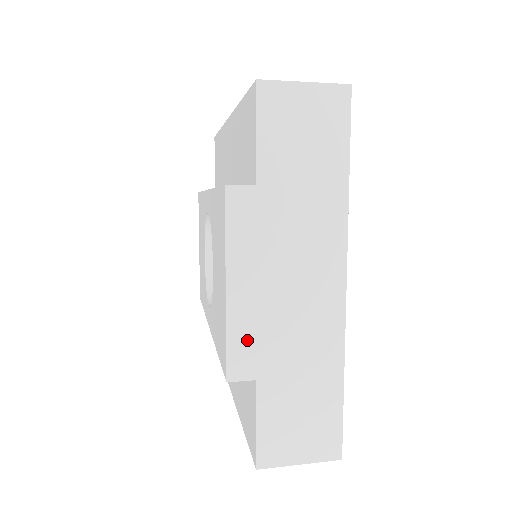
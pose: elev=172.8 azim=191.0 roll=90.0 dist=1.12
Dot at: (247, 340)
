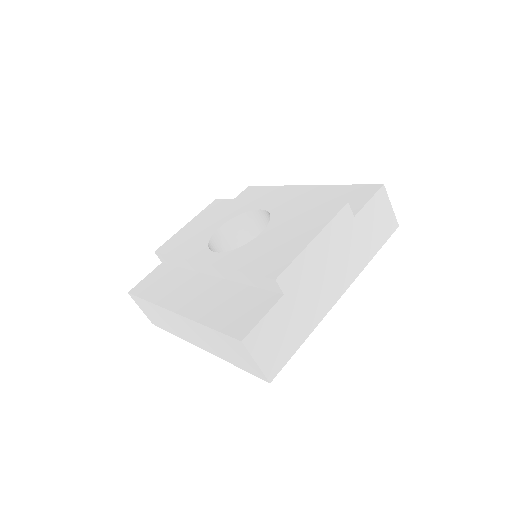
Dot at: (298, 271)
